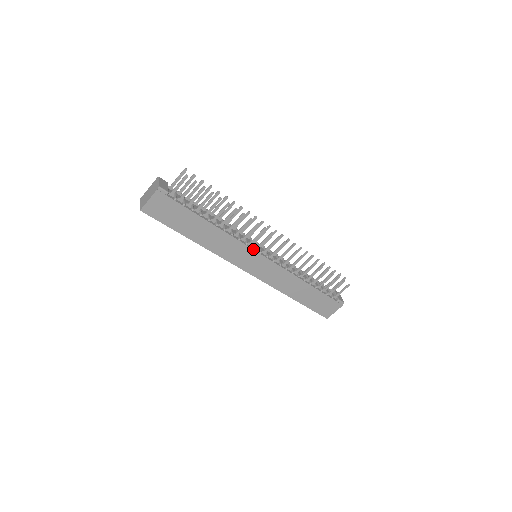
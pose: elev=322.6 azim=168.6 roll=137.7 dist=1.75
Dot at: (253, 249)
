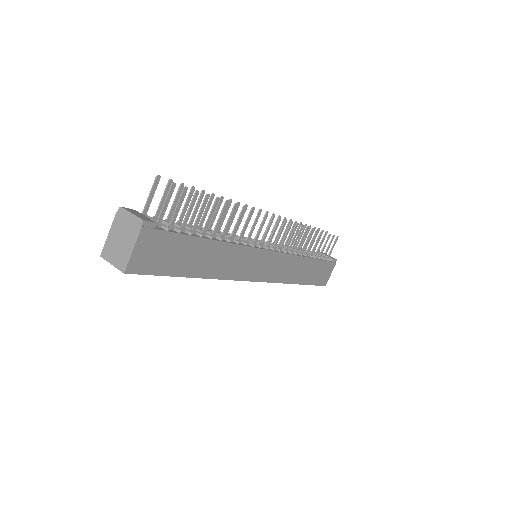
Dot at: (260, 248)
